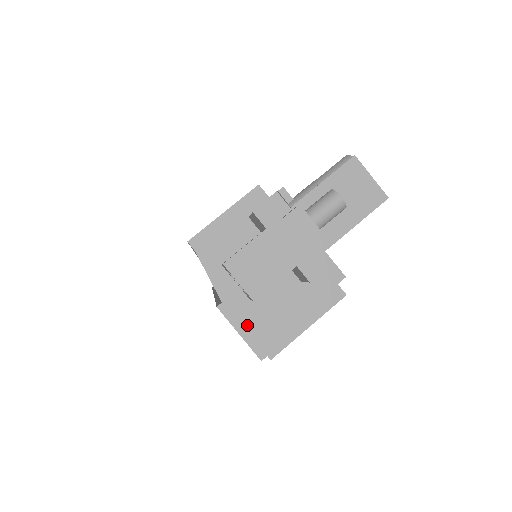
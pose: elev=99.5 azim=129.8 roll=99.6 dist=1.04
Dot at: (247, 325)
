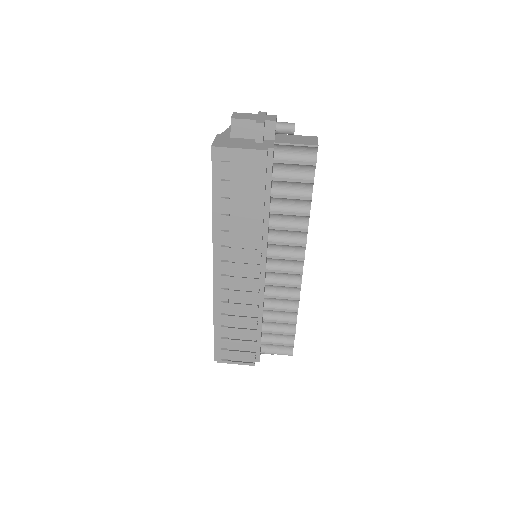
Dot at: (220, 140)
